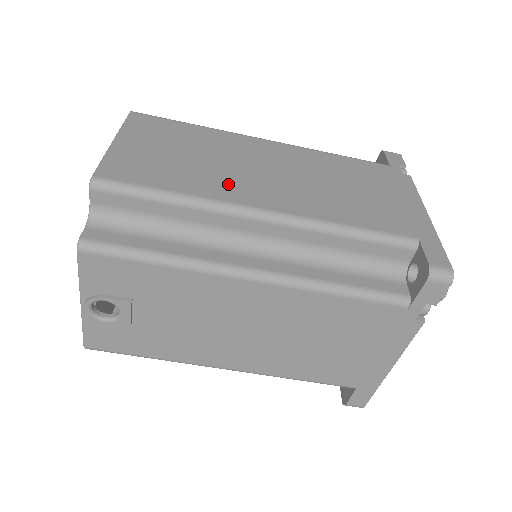
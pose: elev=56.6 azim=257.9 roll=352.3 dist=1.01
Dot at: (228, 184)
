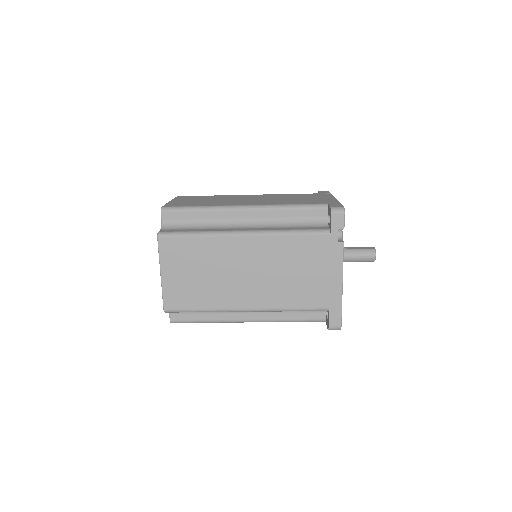
Dot at: (227, 295)
